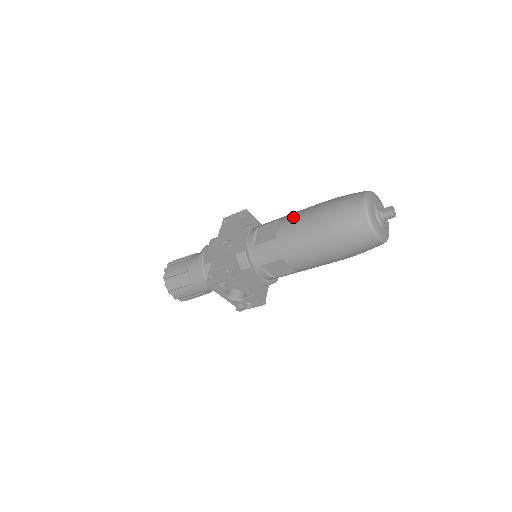
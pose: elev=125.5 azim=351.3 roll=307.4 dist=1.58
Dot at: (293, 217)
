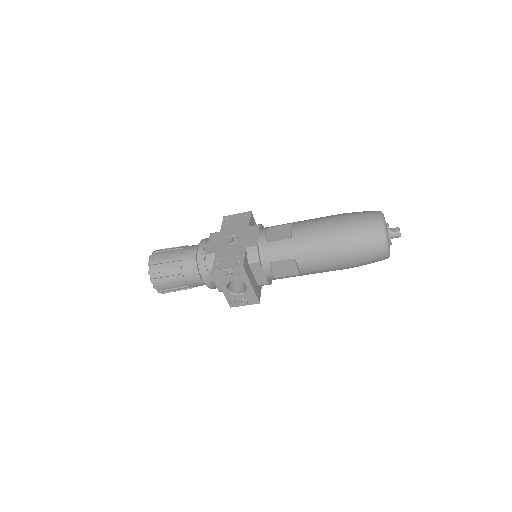
Dot at: (309, 222)
